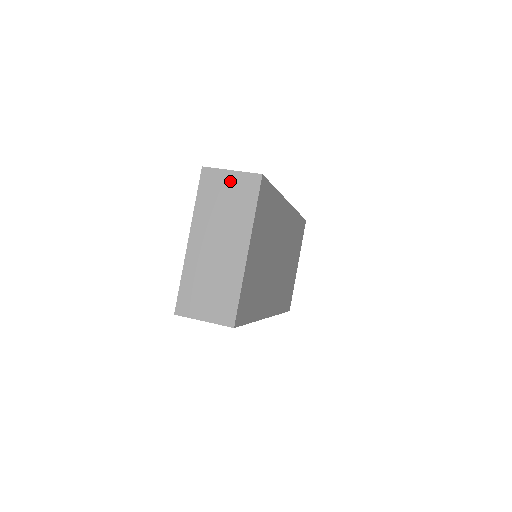
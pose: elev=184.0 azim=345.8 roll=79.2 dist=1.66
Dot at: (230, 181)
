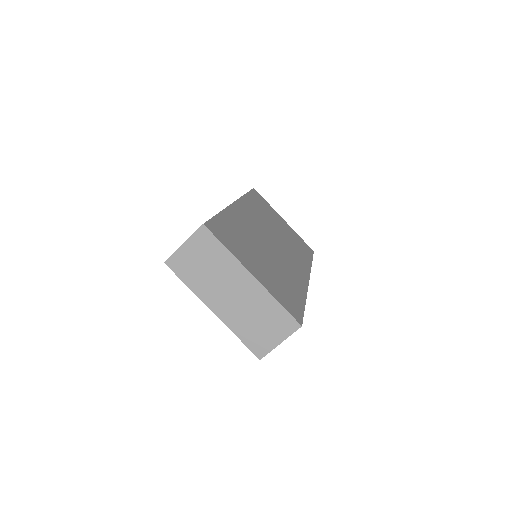
Dot at: (191, 251)
